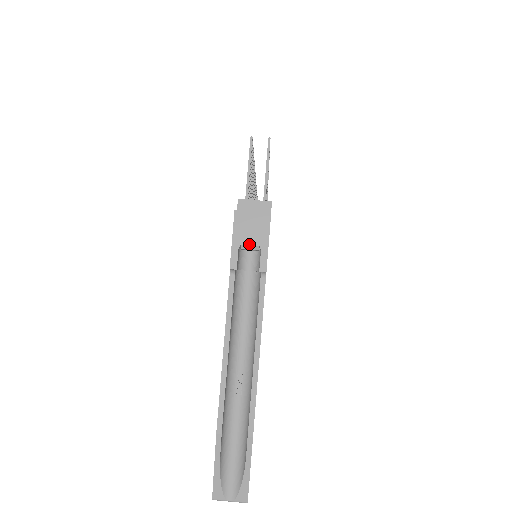
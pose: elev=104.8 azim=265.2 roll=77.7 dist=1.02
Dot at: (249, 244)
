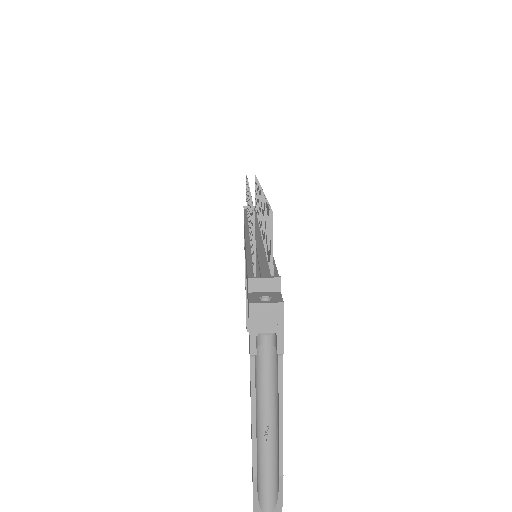
Dot at: (266, 332)
